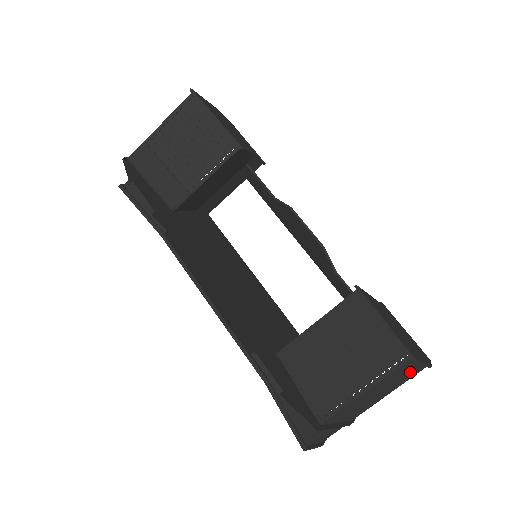
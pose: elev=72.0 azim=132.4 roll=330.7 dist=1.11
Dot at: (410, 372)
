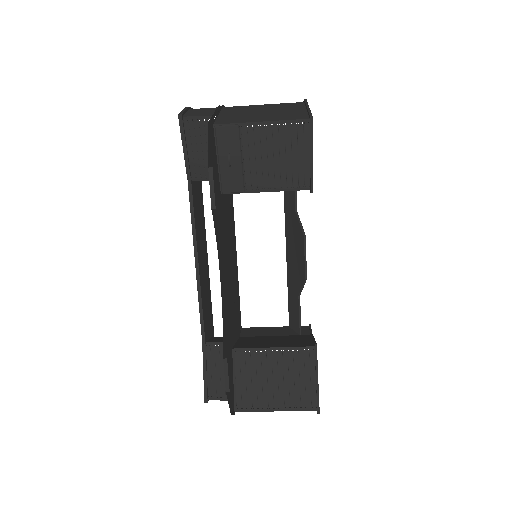
Dot at: occluded
